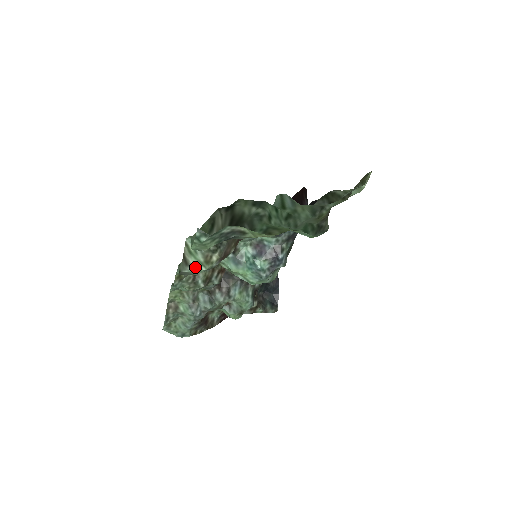
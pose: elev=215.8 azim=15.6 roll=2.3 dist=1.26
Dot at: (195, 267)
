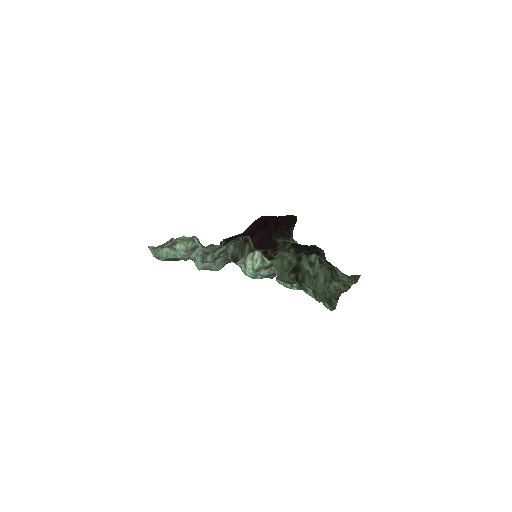
Dot at: (247, 267)
